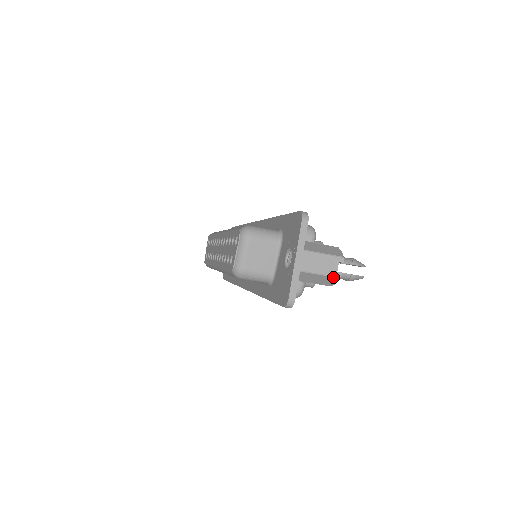
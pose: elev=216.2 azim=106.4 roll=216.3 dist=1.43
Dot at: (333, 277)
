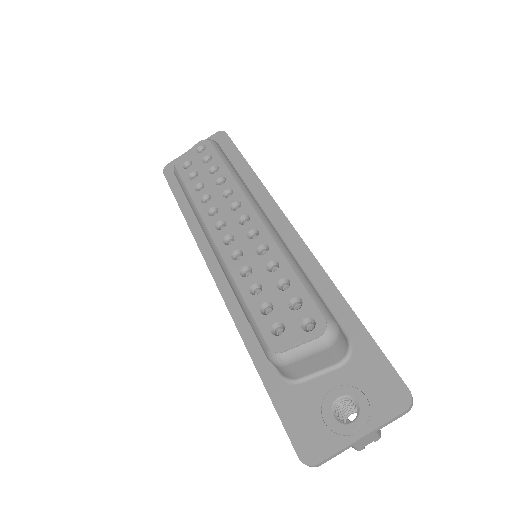
Dot at: (356, 449)
